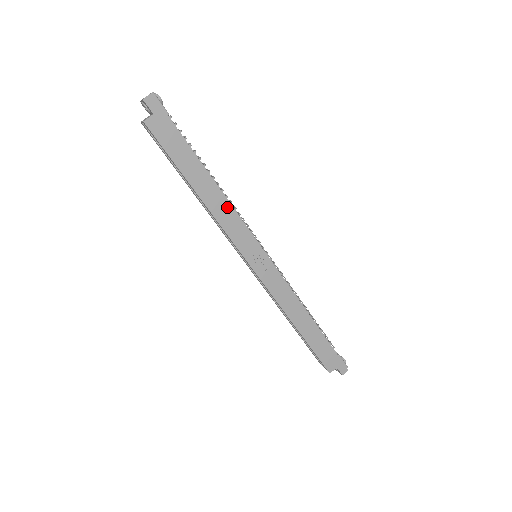
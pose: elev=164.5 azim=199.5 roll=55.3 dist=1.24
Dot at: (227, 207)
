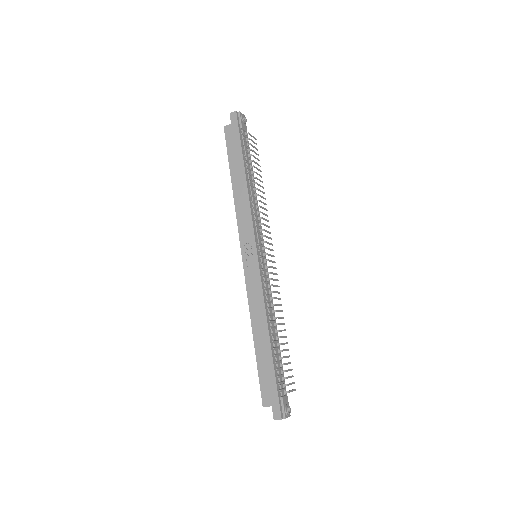
Dot at: (246, 202)
